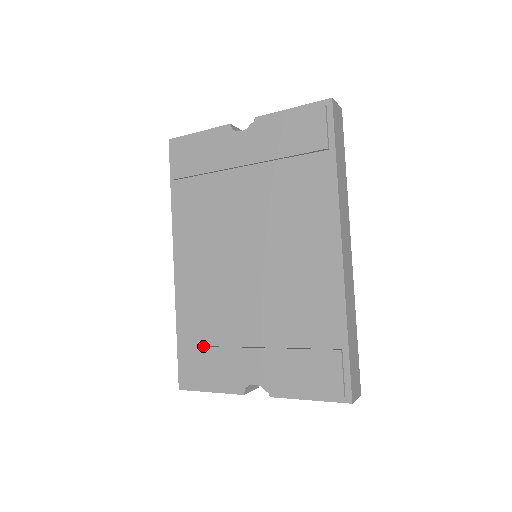
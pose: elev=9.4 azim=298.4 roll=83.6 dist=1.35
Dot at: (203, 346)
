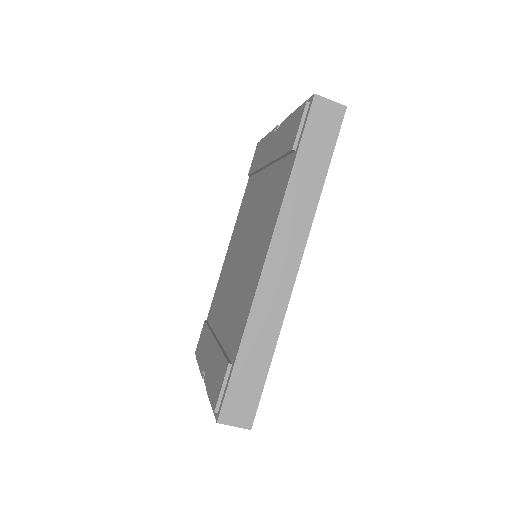
Dot at: (208, 325)
